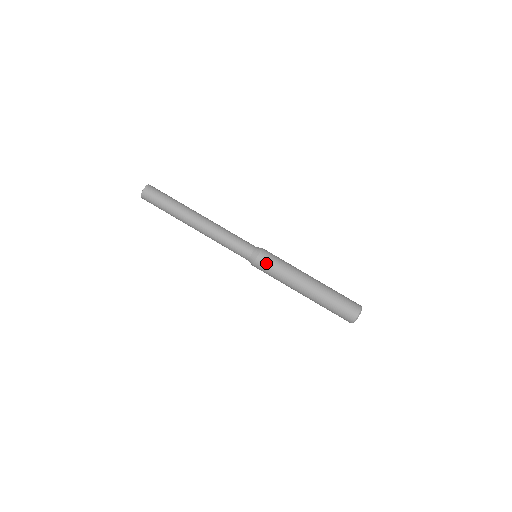
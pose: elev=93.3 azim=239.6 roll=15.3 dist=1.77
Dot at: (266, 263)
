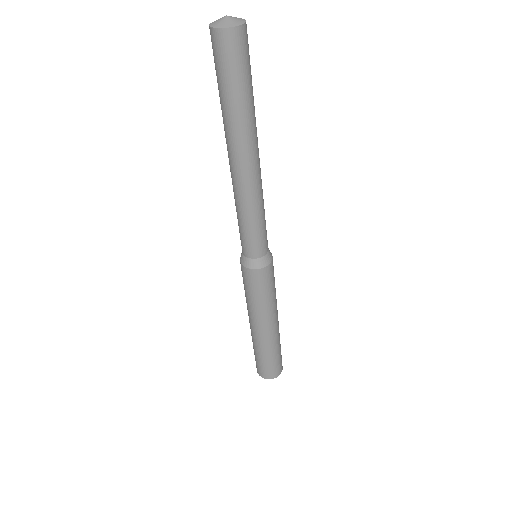
Dot at: (247, 280)
